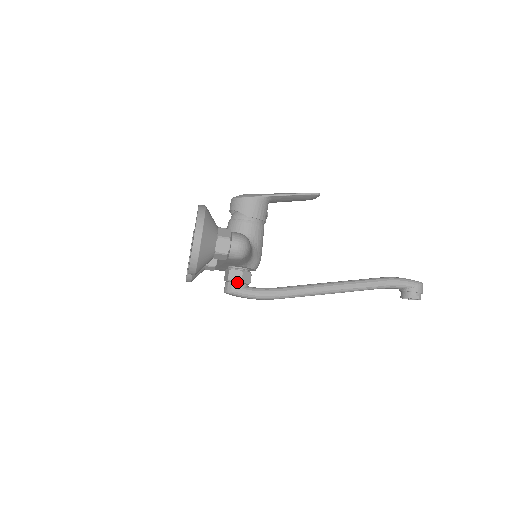
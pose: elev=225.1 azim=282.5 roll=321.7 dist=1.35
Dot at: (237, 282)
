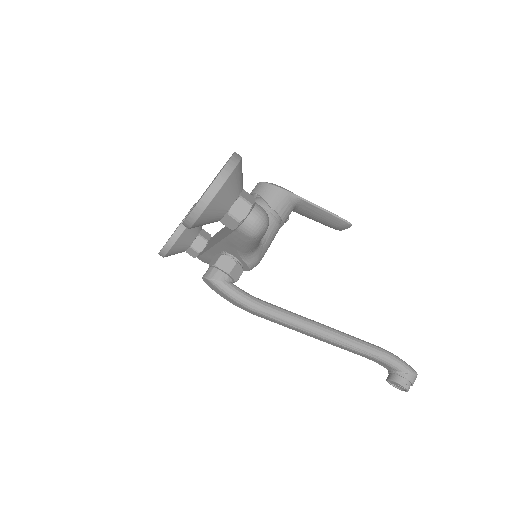
Dot at: (224, 272)
